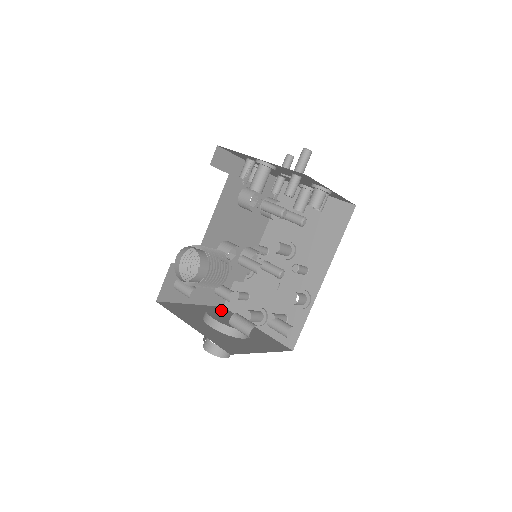
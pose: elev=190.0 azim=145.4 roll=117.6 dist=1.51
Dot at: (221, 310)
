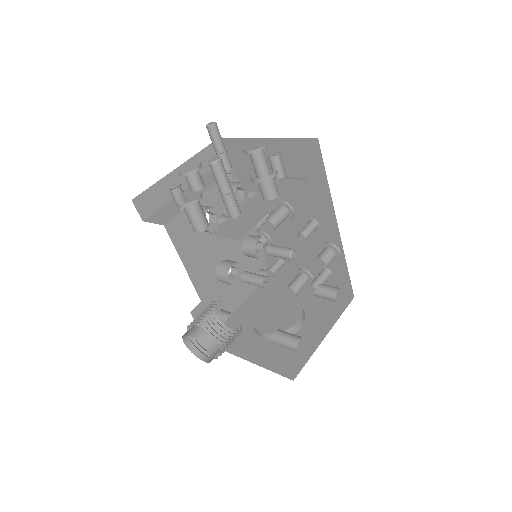
Dot at: (265, 302)
